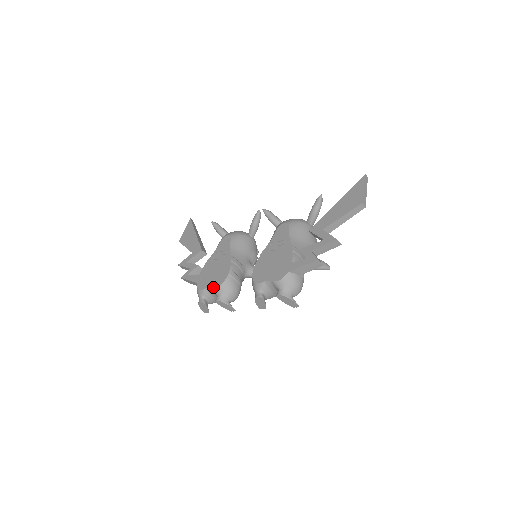
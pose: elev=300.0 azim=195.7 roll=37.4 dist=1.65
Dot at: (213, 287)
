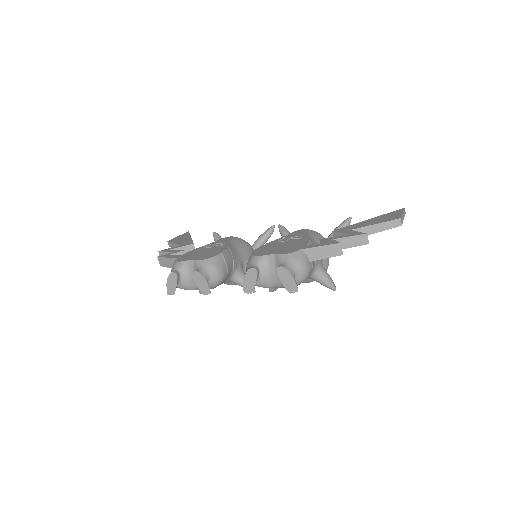
Dot at: (197, 259)
